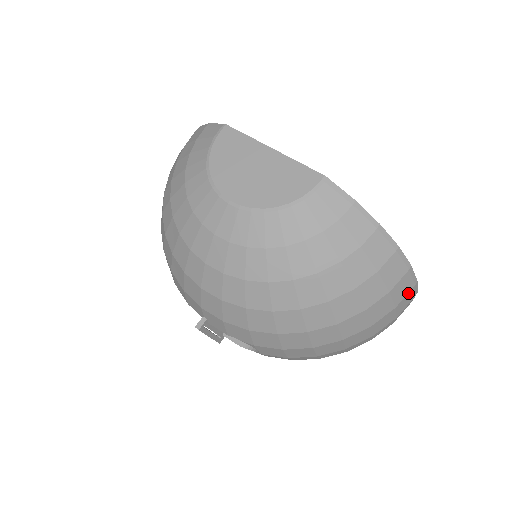
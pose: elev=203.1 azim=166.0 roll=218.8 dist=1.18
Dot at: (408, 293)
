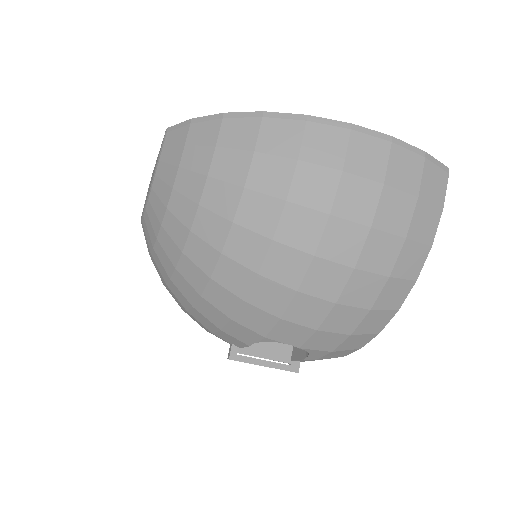
Dot at: (349, 144)
